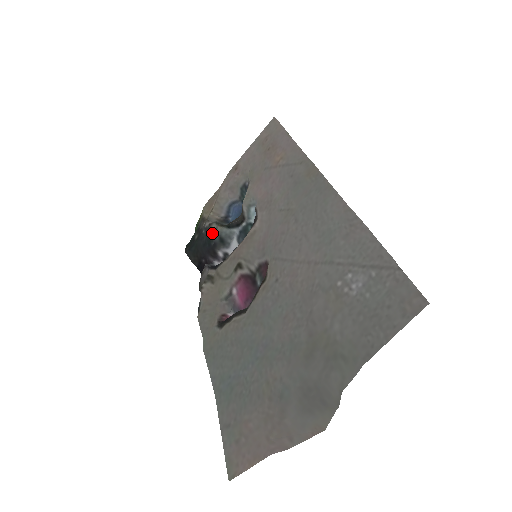
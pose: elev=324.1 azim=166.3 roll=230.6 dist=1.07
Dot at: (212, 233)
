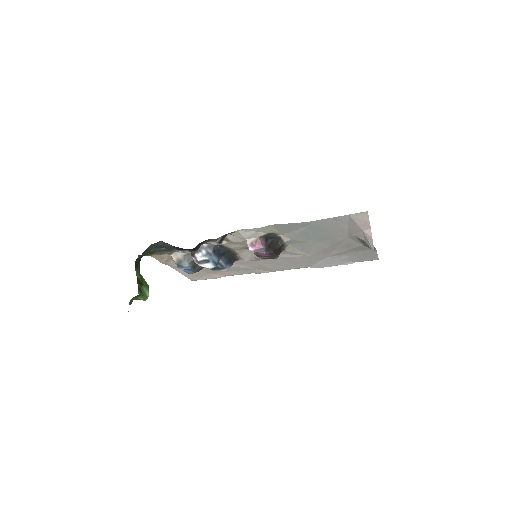
Dot at: occluded
